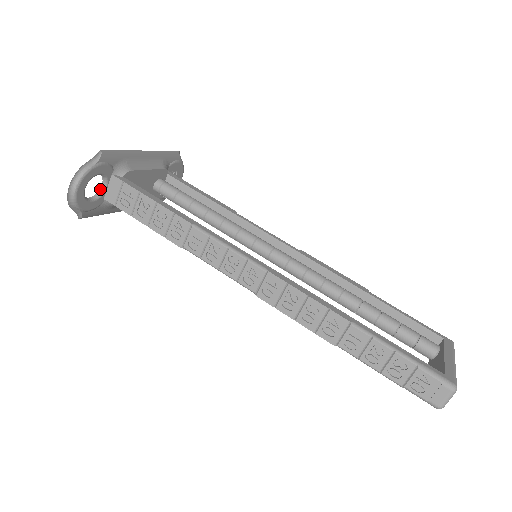
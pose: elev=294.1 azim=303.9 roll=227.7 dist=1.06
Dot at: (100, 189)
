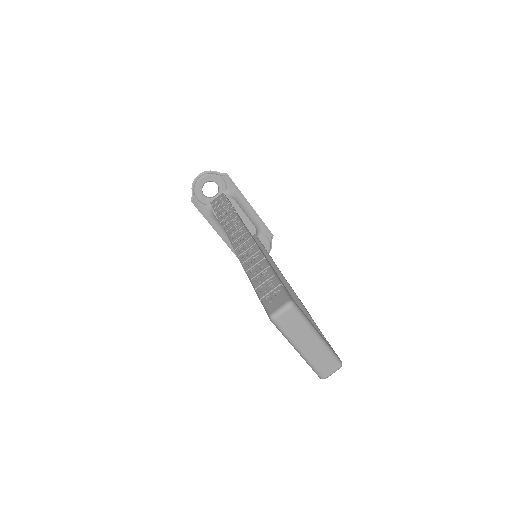
Dot at: (213, 197)
